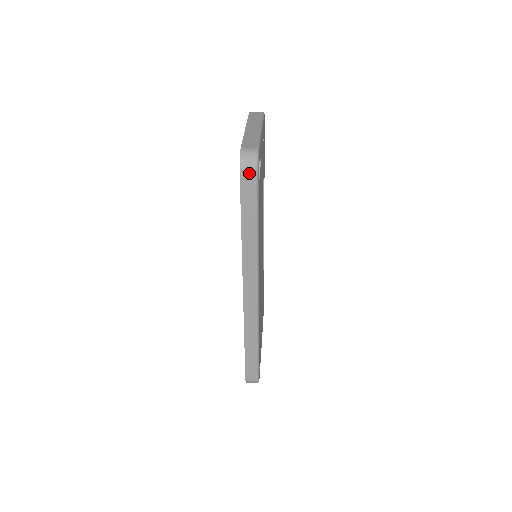
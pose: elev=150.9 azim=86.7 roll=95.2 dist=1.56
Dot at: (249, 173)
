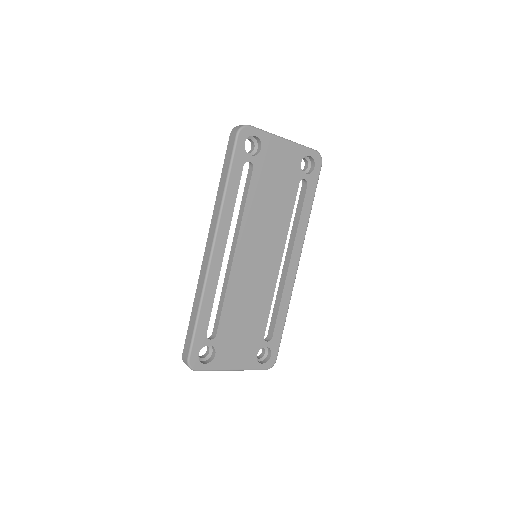
Dot at: (233, 136)
